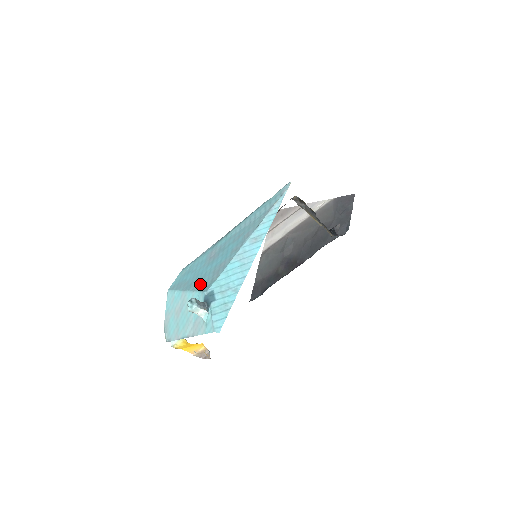
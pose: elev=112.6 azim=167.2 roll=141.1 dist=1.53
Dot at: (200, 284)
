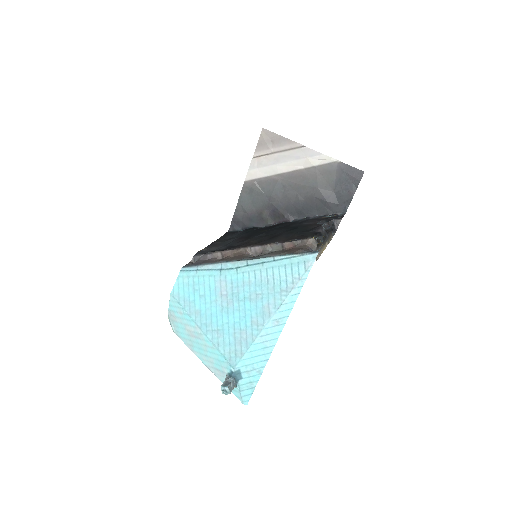
Dot at: (221, 342)
